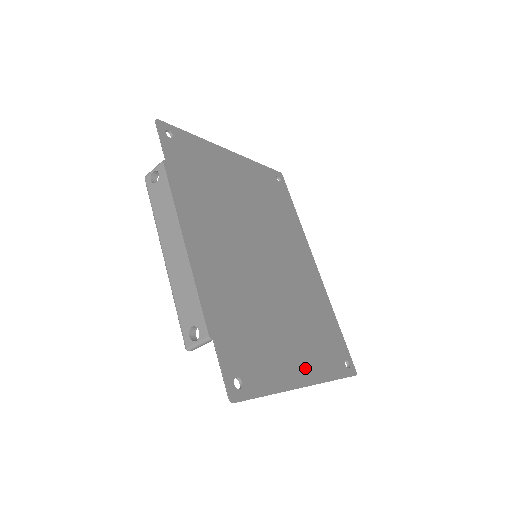
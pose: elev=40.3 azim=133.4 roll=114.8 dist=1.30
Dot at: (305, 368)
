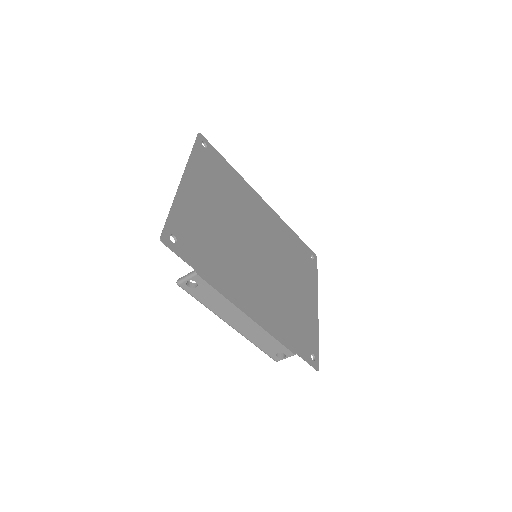
Dot at: (311, 297)
